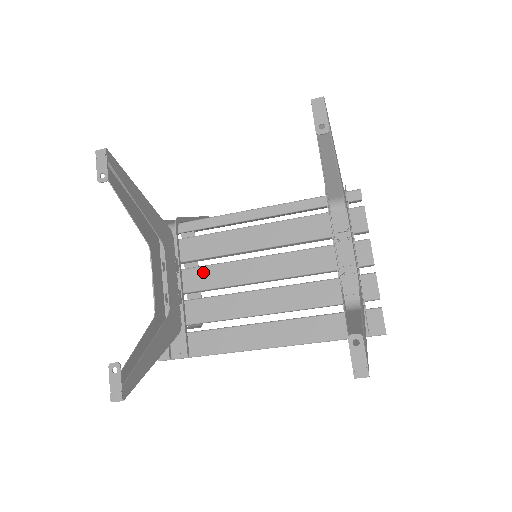
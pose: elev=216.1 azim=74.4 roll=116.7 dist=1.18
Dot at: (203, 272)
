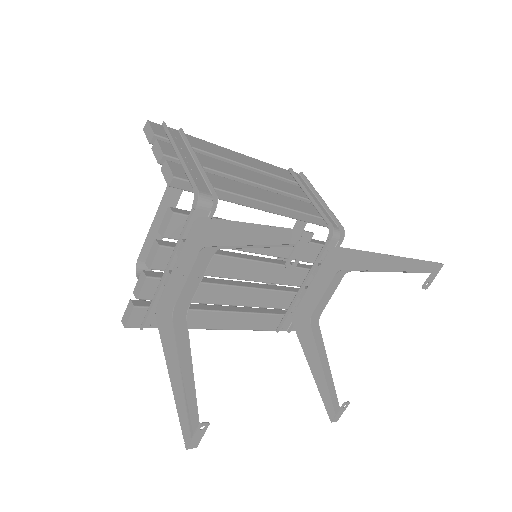
Dot at: (211, 260)
